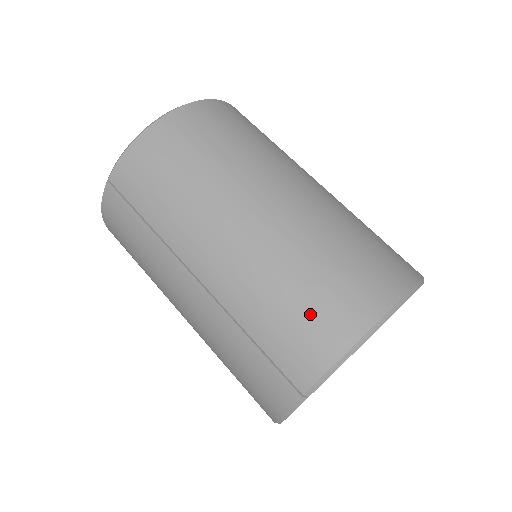
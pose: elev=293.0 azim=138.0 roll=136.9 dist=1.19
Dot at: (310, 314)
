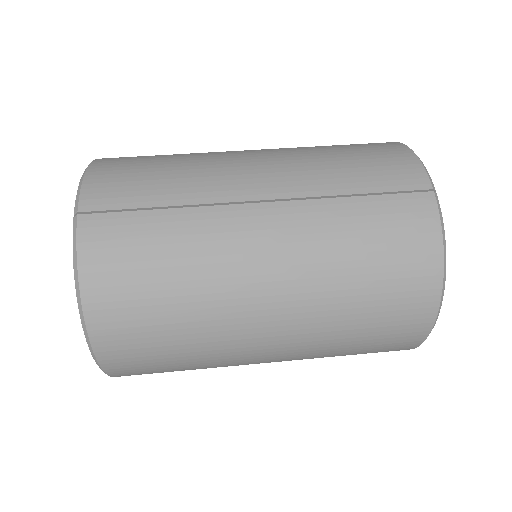
Dot at: (366, 152)
